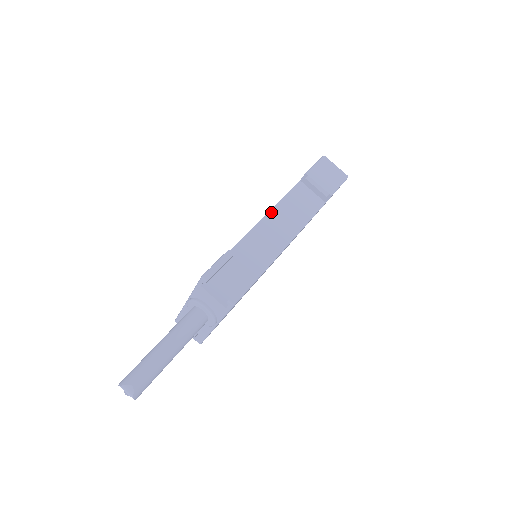
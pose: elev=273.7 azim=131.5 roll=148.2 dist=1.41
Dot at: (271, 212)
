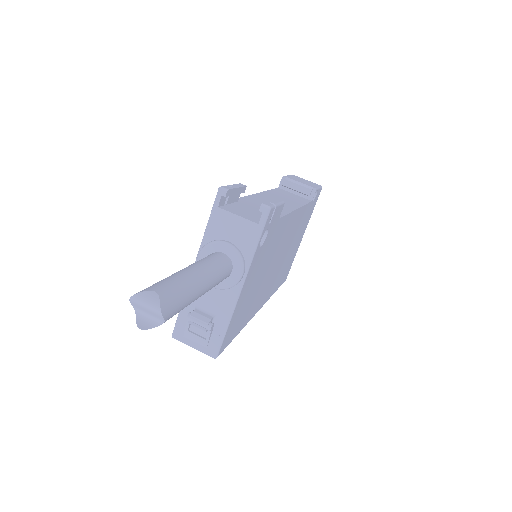
Dot at: (264, 193)
